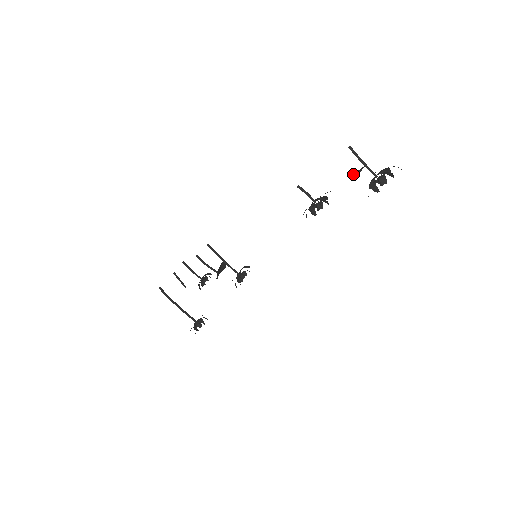
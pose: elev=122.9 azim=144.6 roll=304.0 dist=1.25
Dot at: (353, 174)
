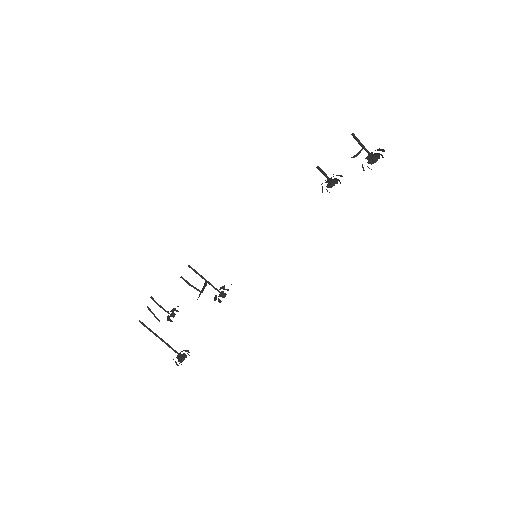
Dot at: (354, 156)
